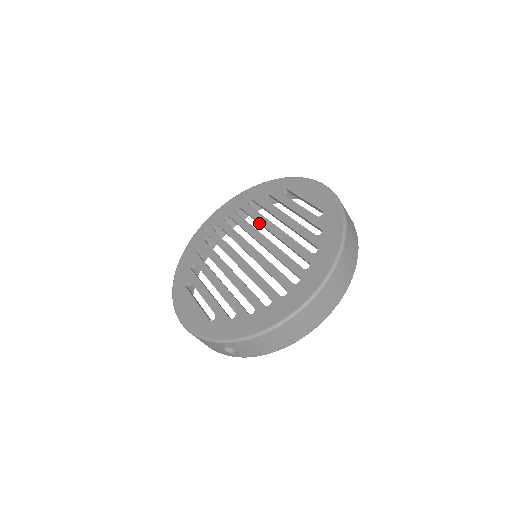
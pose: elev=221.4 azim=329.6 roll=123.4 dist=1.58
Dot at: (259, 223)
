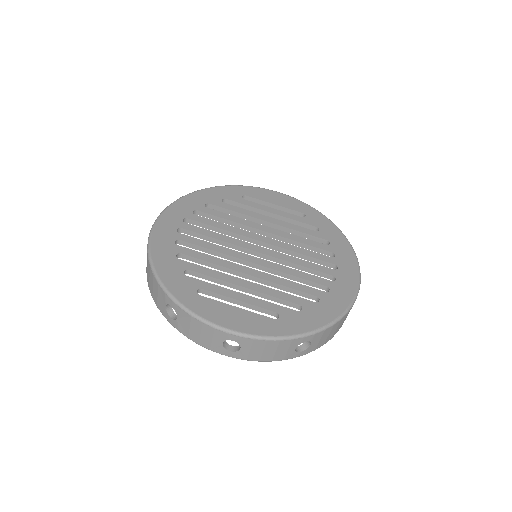
Dot at: (239, 224)
